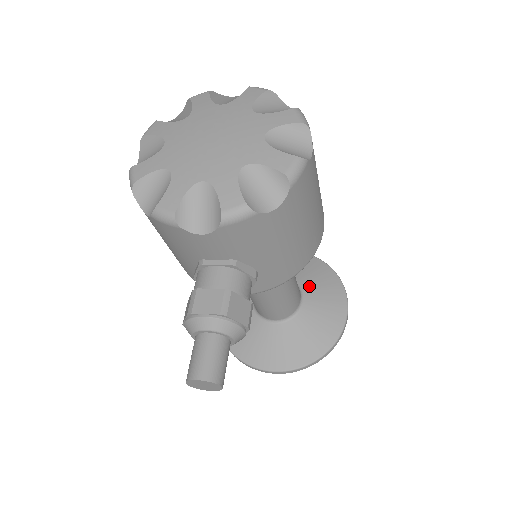
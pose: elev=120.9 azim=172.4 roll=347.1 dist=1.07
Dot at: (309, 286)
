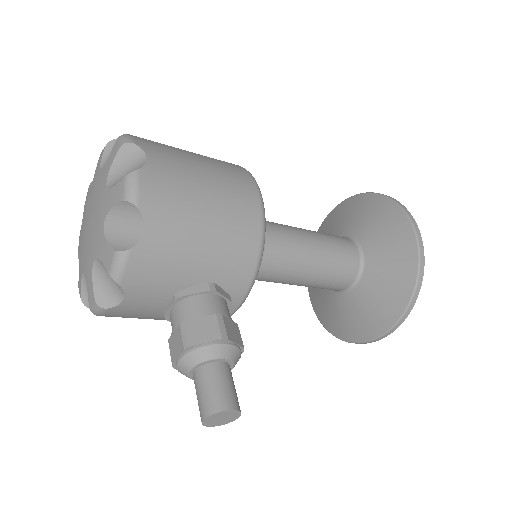
Dot at: (358, 228)
